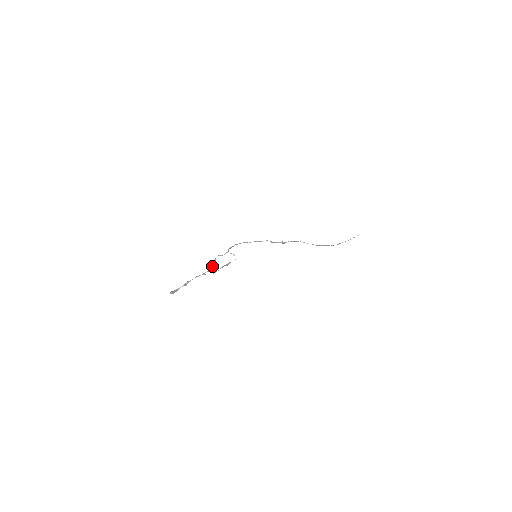
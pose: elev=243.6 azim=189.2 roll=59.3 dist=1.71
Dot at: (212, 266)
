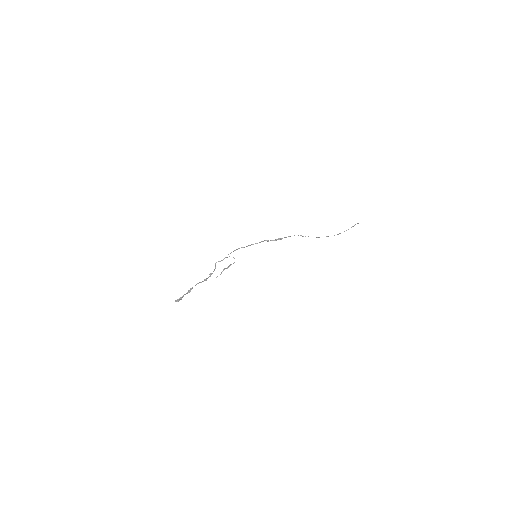
Dot at: occluded
